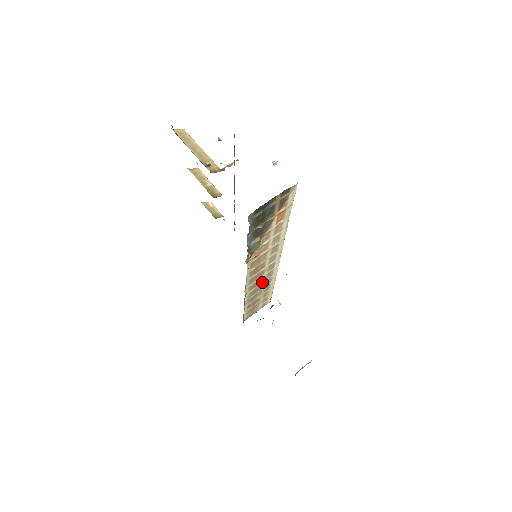
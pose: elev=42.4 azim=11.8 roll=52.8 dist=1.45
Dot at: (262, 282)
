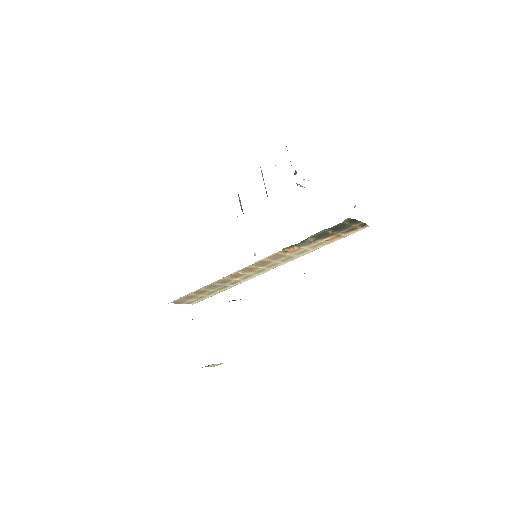
Dot at: (236, 278)
